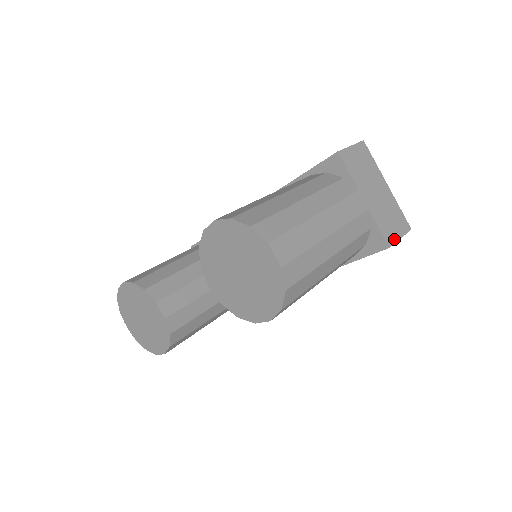
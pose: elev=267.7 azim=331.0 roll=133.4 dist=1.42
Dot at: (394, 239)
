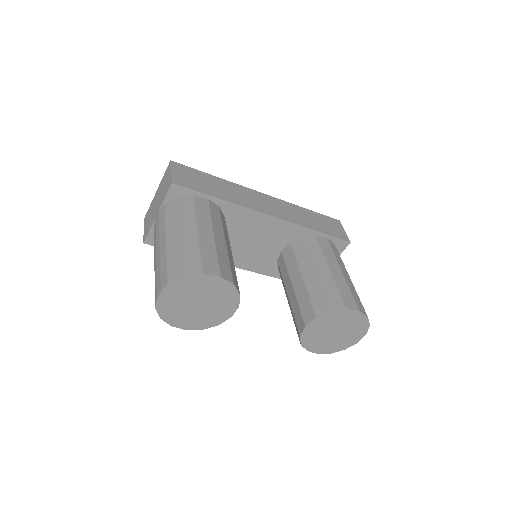
Dot at: occluded
